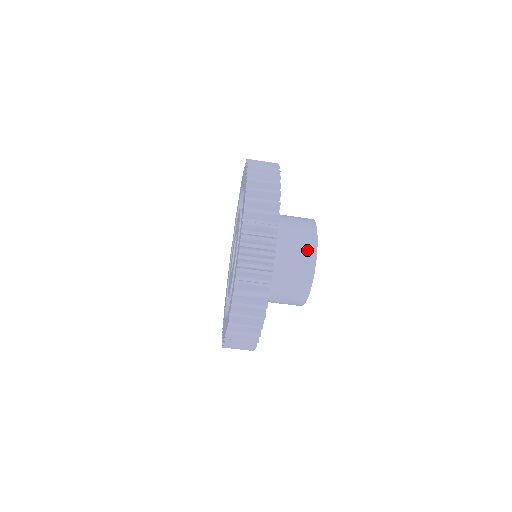
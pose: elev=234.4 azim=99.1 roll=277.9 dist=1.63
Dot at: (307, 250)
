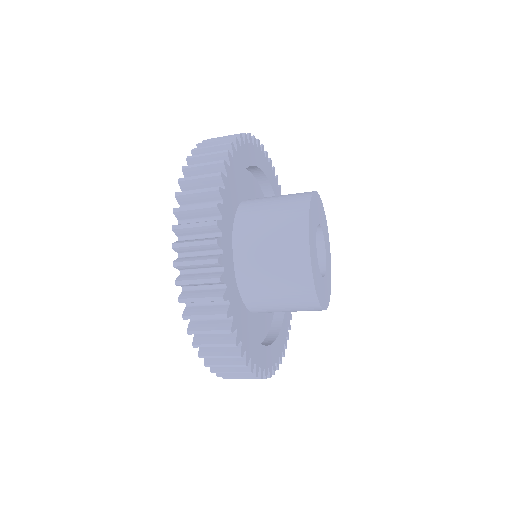
Dot at: (305, 301)
